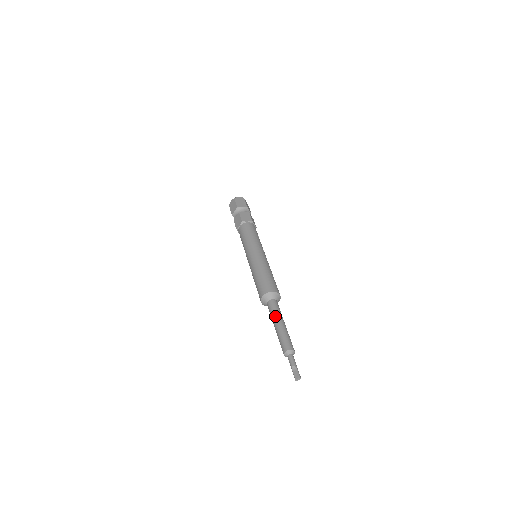
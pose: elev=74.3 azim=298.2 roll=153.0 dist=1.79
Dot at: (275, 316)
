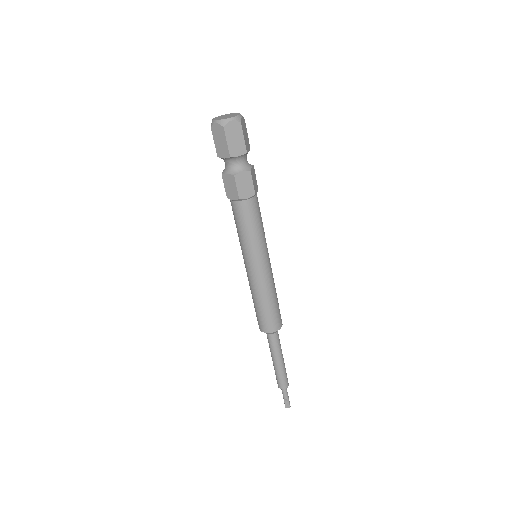
Dot at: (275, 355)
